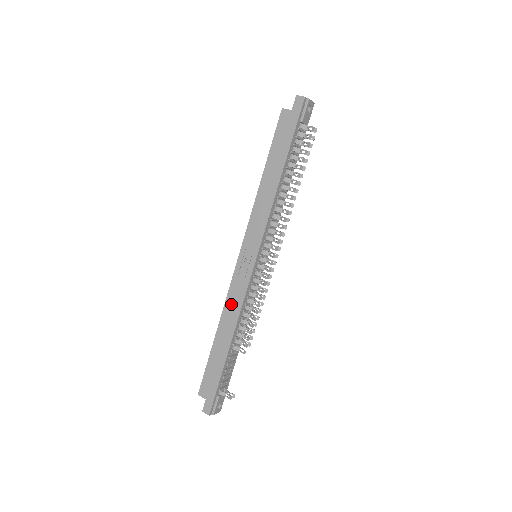
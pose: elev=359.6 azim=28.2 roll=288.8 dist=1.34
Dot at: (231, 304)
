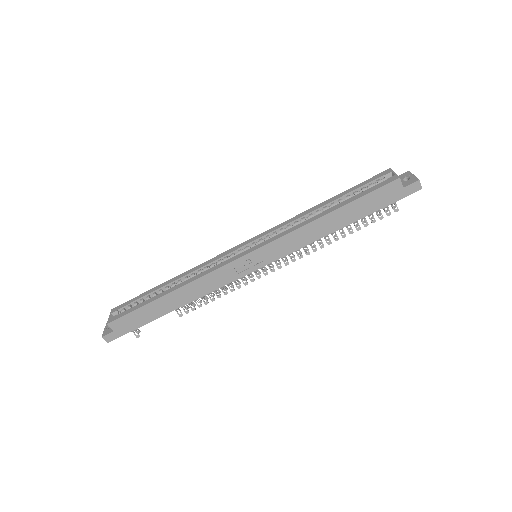
Dot at: (204, 283)
